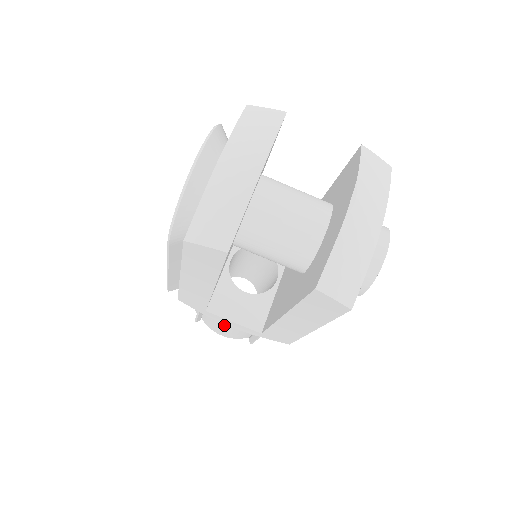
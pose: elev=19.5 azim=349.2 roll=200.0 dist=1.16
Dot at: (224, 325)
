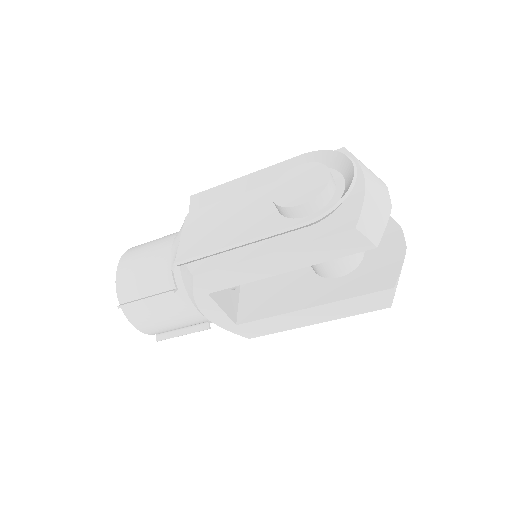
Dot at: (175, 314)
